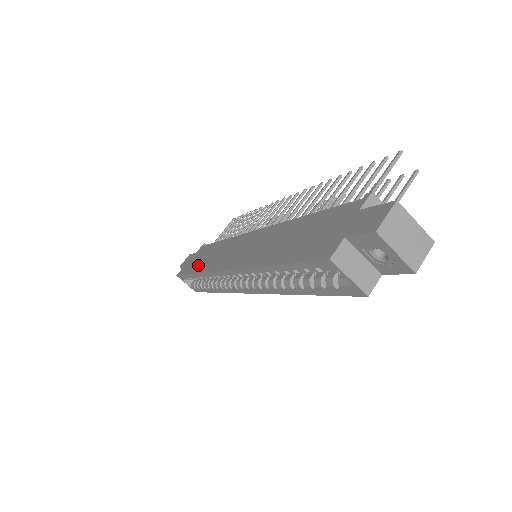
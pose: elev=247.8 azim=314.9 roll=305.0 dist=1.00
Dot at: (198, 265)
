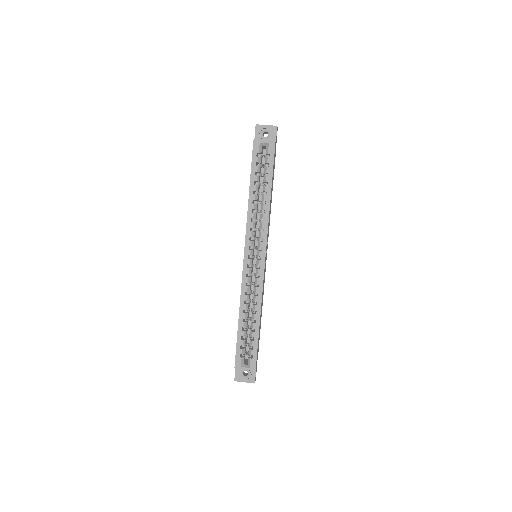
Dot at: occluded
